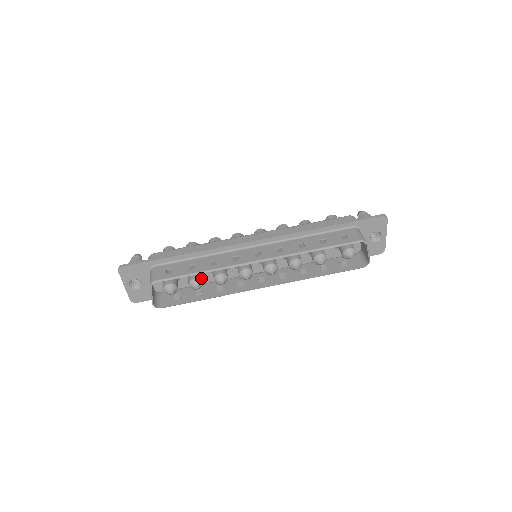
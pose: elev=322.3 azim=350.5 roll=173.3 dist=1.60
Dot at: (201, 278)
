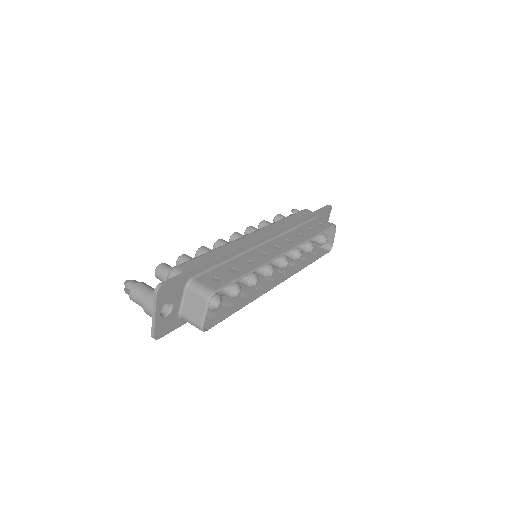
Dot at: occluded
